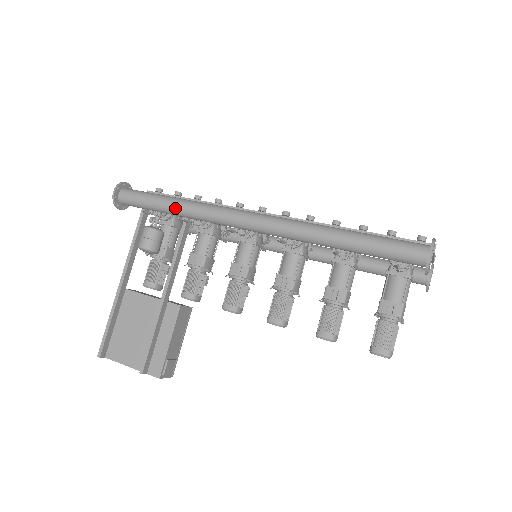
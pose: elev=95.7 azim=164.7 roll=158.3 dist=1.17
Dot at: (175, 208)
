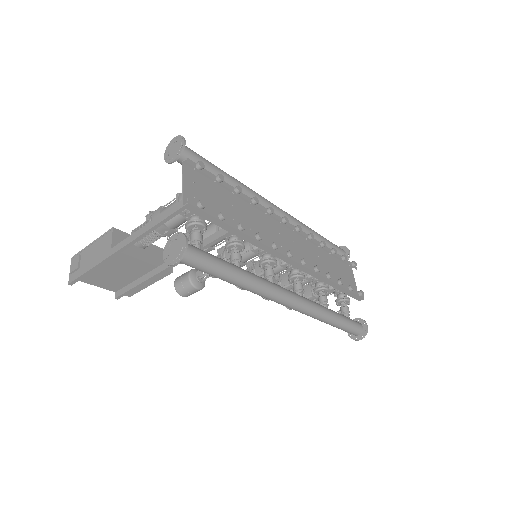
Dot at: (233, 284)
